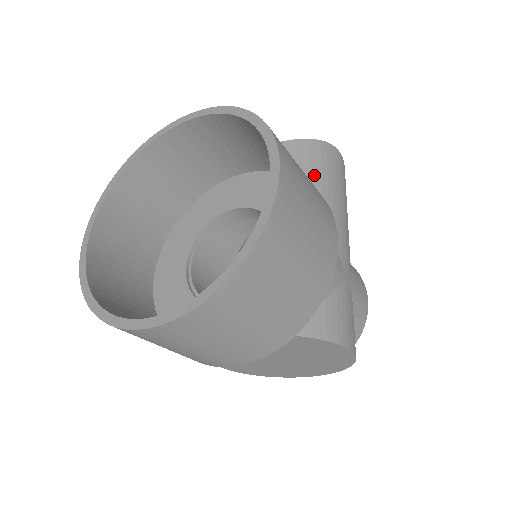
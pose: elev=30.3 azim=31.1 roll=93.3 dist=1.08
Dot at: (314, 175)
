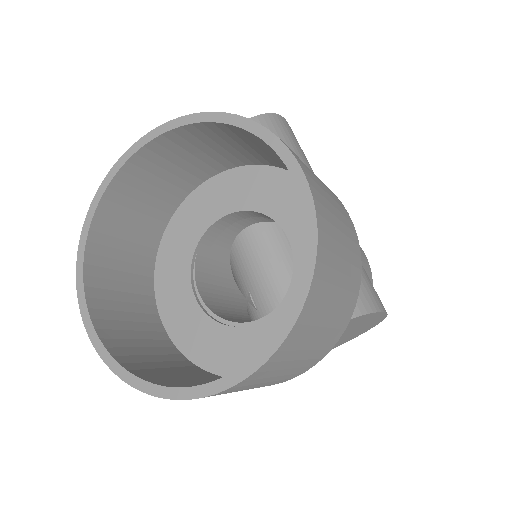
Dot at: occluded
